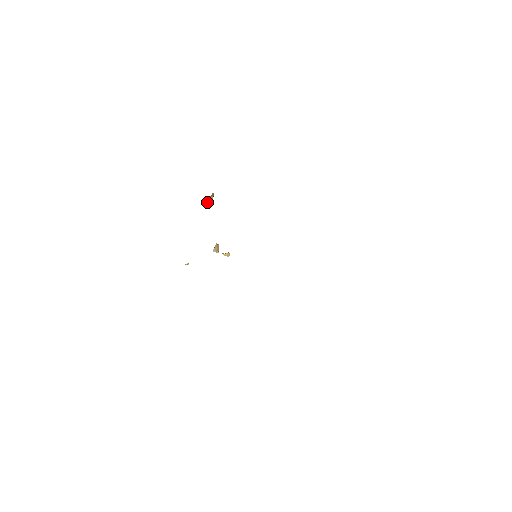
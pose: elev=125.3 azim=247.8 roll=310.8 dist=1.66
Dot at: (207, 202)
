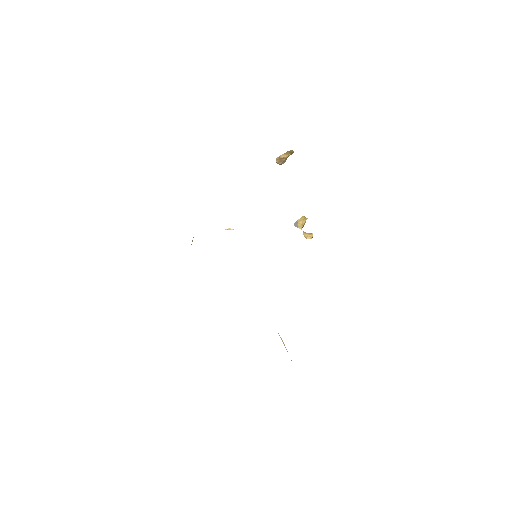
Dot at: (277, 159)
